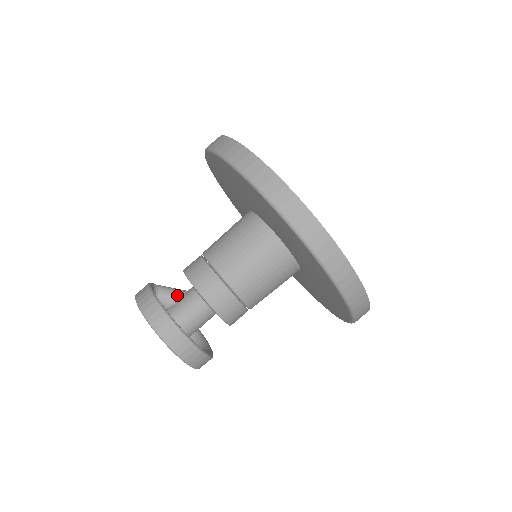
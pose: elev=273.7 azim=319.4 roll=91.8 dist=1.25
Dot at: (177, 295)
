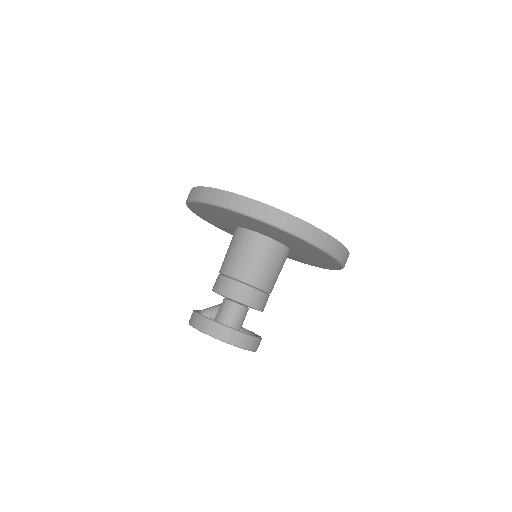
Dot at: (216, 309)
